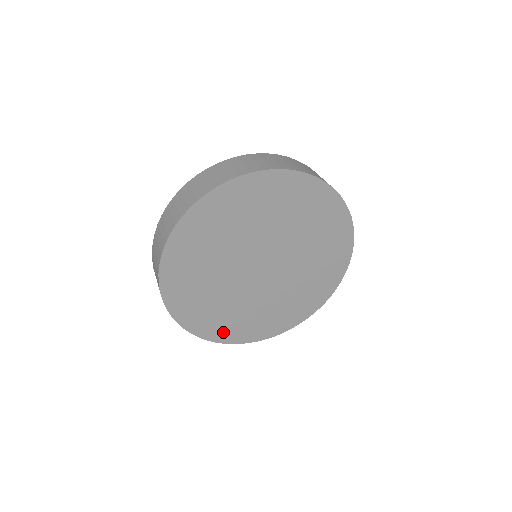
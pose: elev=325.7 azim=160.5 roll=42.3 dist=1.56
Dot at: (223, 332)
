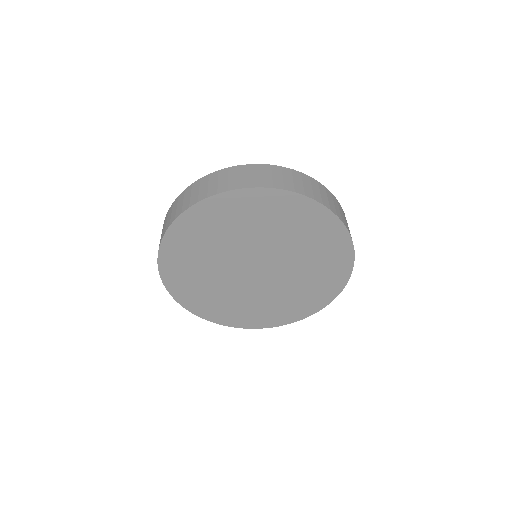
Dot at: (179, 286)
